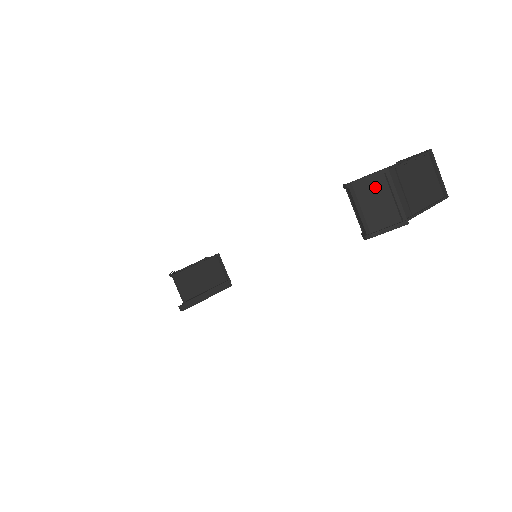
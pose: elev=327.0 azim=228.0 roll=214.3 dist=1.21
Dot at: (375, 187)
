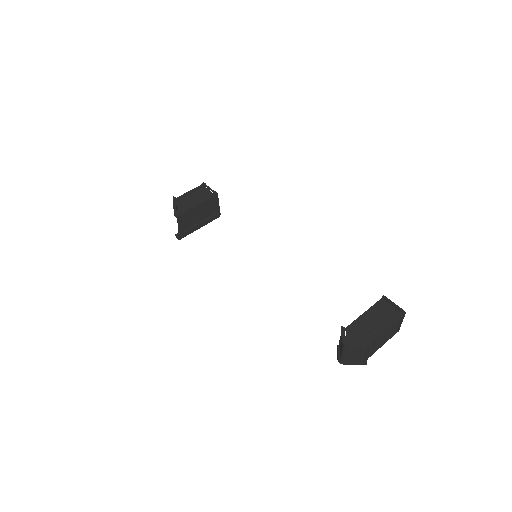
Dot at: (359, 349)
